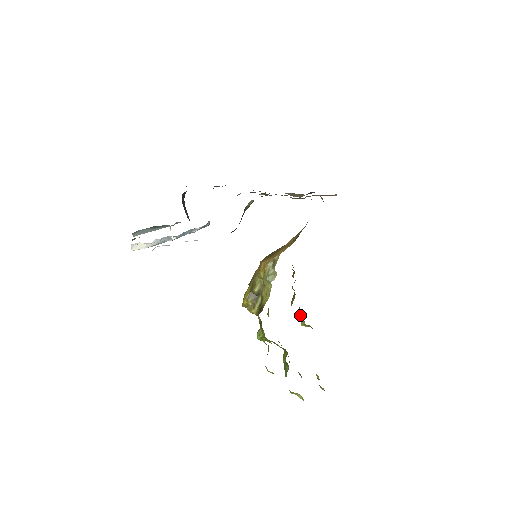
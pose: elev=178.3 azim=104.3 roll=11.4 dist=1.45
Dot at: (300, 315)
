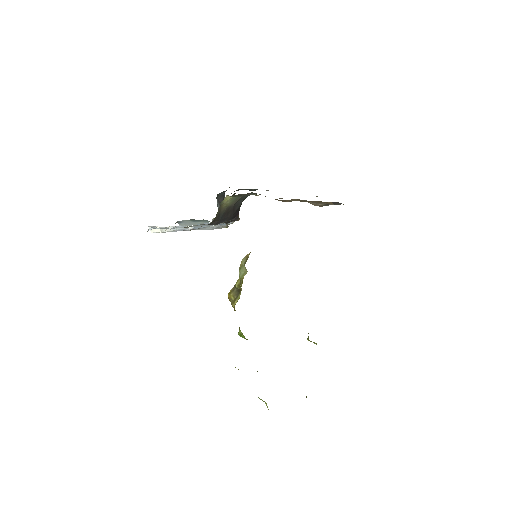
Dot at: occluded
